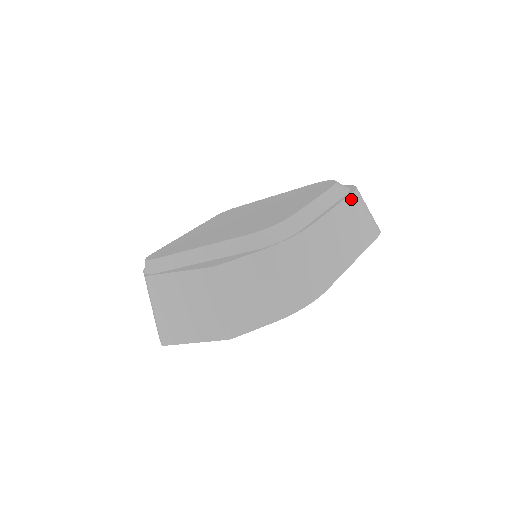
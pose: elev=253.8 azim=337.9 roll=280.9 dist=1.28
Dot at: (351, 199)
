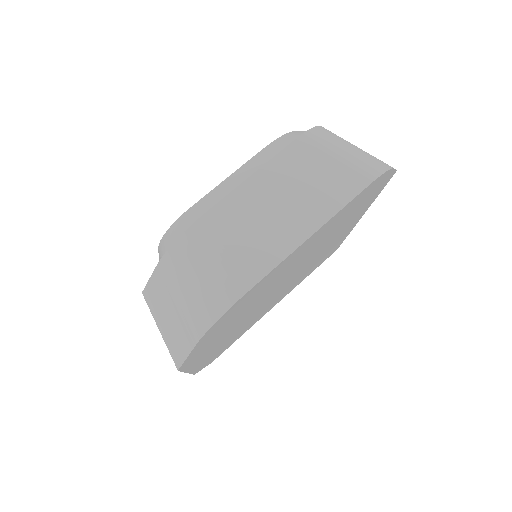
Dot at: (291, 151)
